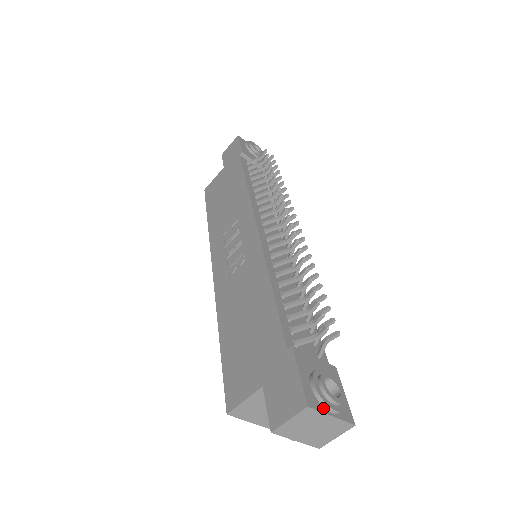
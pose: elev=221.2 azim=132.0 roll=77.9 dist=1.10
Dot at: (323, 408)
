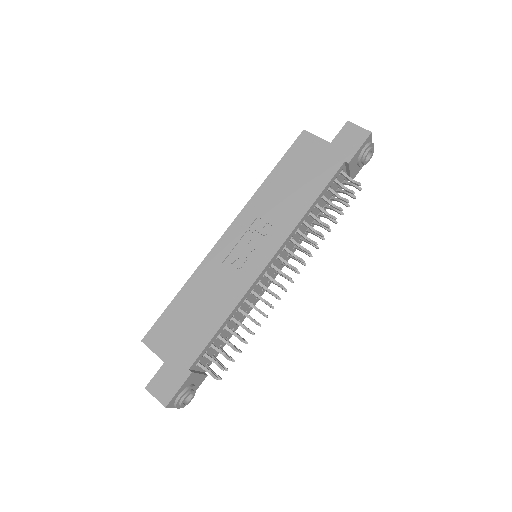
Dot at: (174, 405)
